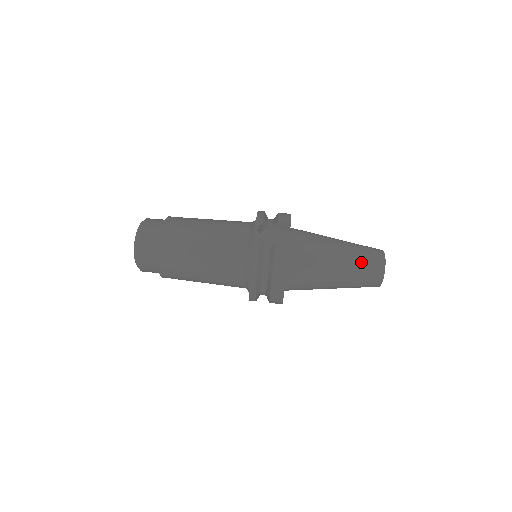
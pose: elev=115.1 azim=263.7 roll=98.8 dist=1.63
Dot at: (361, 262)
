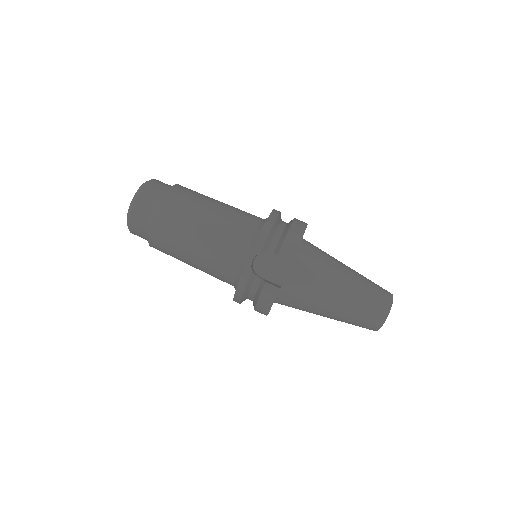
Dot at: (358, 314)
